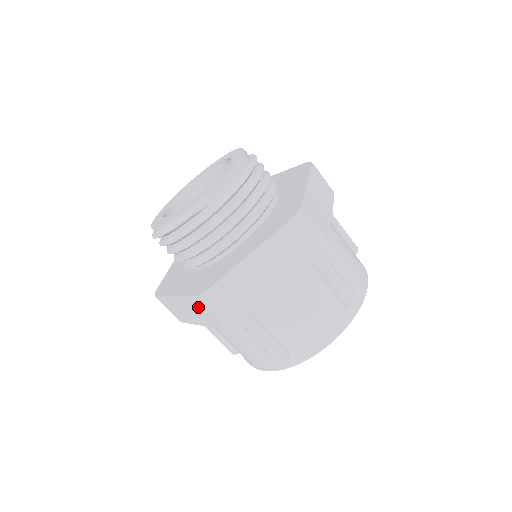
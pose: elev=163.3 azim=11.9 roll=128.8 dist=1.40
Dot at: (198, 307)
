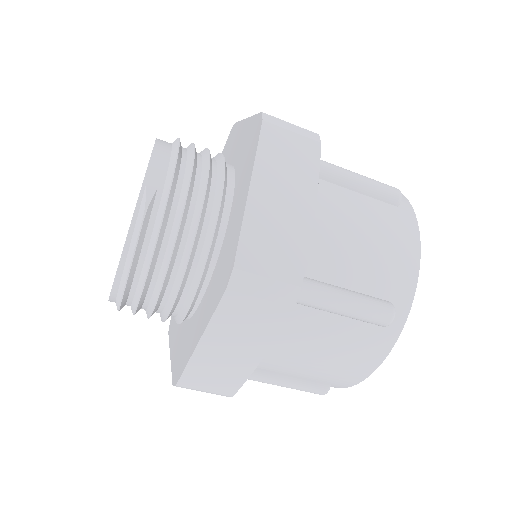
Dot at: (239, 317)
